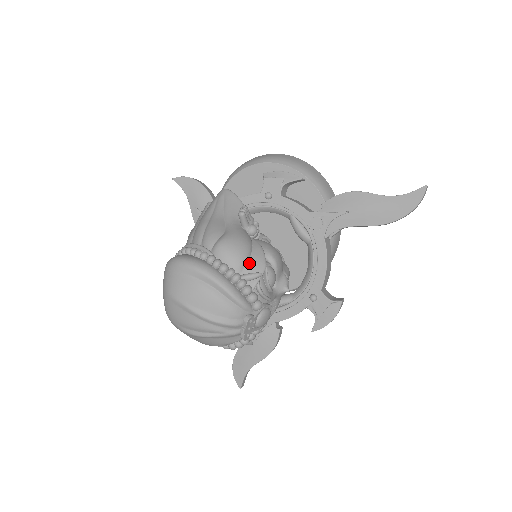
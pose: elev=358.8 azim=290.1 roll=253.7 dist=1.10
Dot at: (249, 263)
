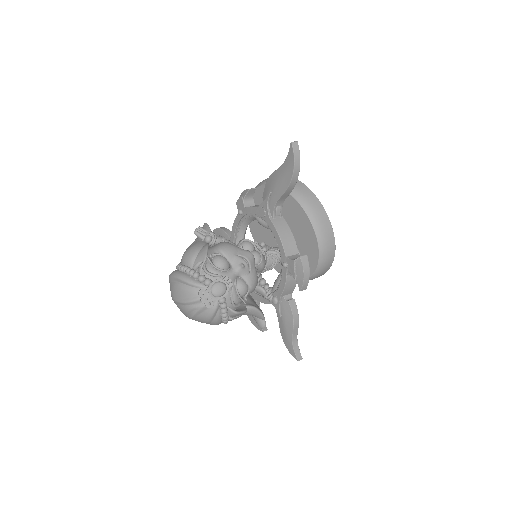
Dot at: (196, 259)
